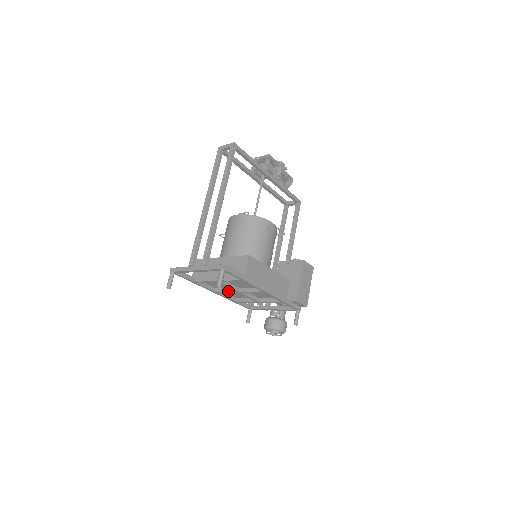
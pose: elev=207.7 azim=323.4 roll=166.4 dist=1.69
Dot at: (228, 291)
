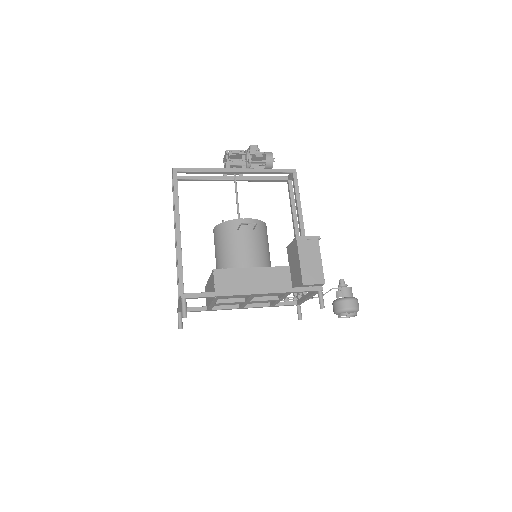
Dot at: (242, 304)
